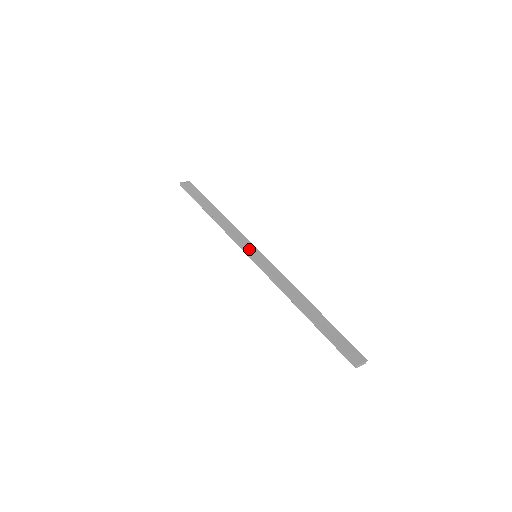
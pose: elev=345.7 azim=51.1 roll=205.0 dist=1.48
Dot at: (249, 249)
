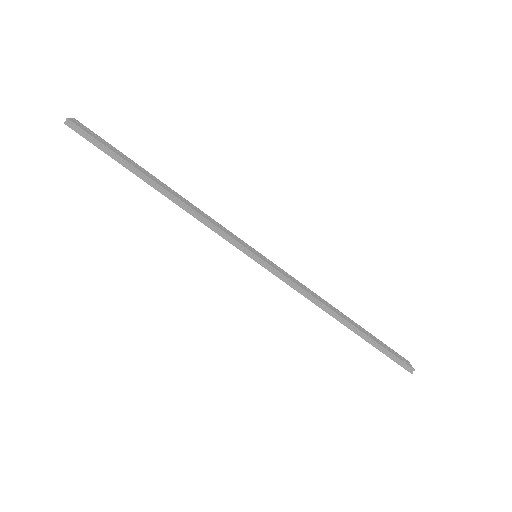
Dot at: (247, 247)
